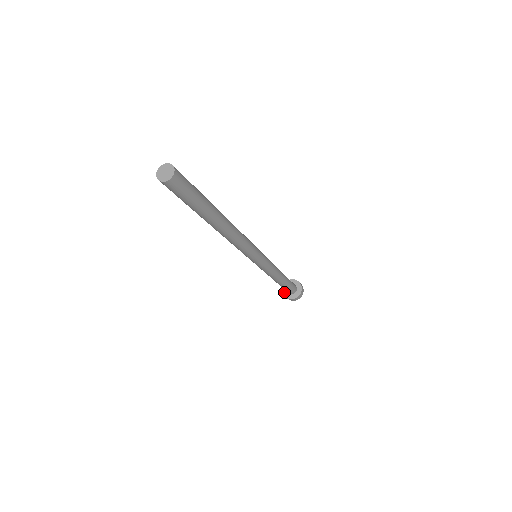
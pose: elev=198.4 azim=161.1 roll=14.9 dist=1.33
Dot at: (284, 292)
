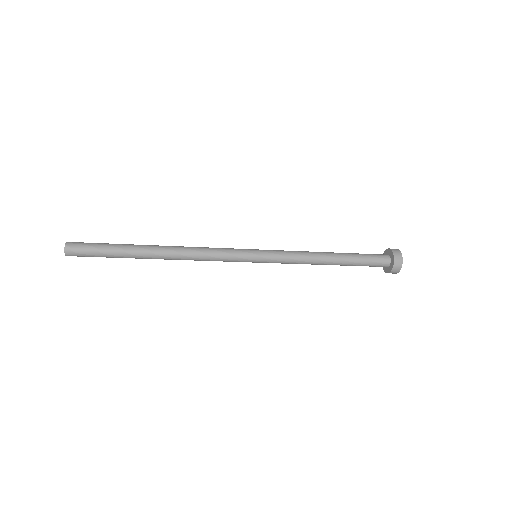
Dot at: occluded
